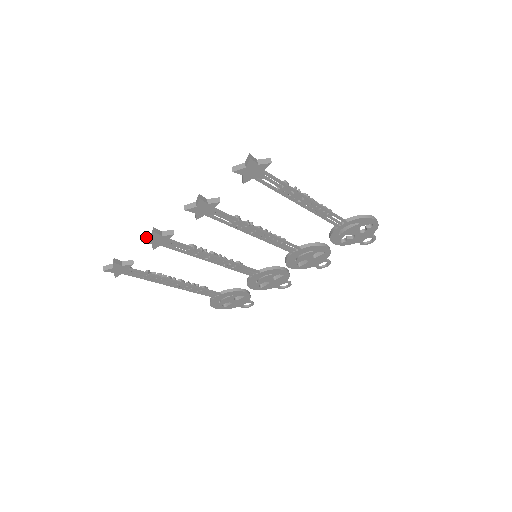
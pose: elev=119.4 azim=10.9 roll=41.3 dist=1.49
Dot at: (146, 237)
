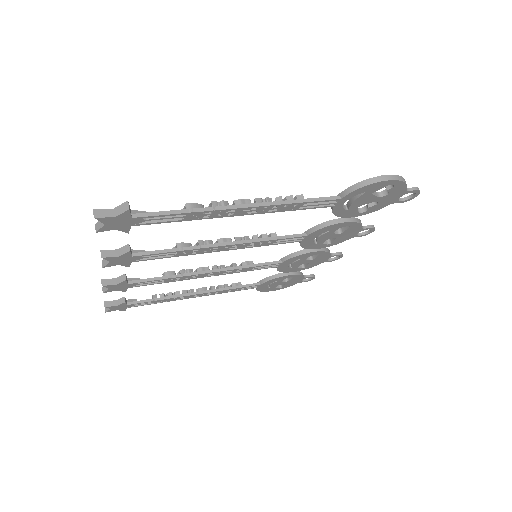
Dot at: (105, 287)
